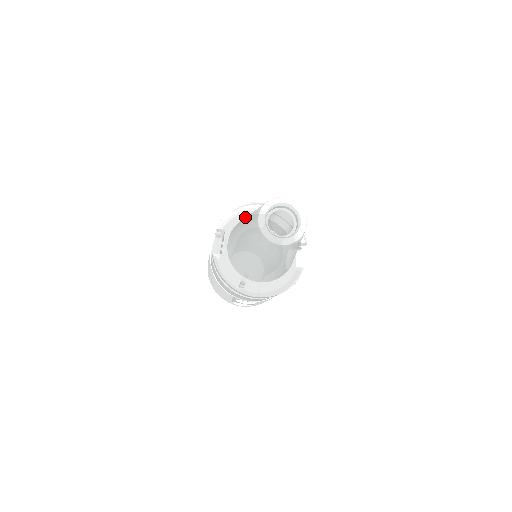
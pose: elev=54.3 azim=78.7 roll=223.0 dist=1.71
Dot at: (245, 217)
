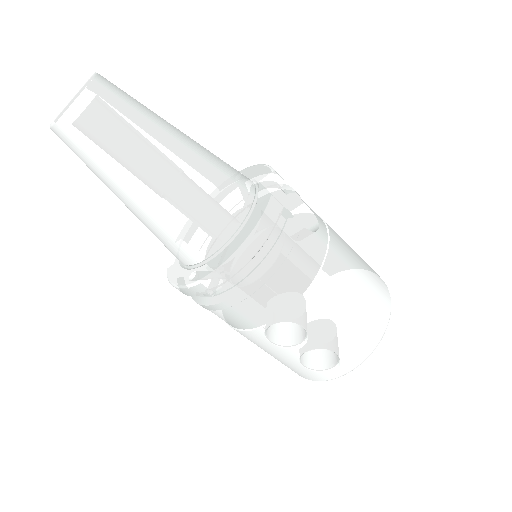
Dot at: occluded
